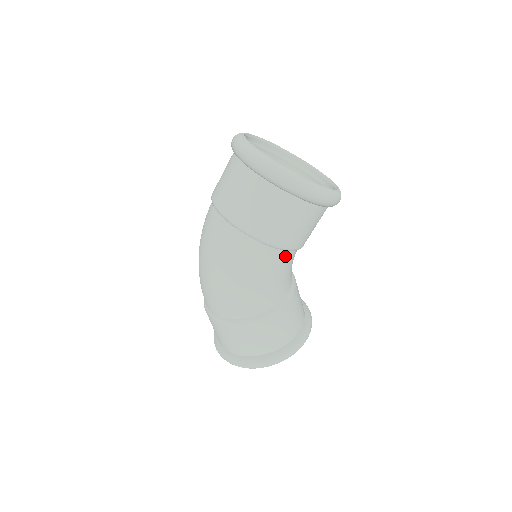
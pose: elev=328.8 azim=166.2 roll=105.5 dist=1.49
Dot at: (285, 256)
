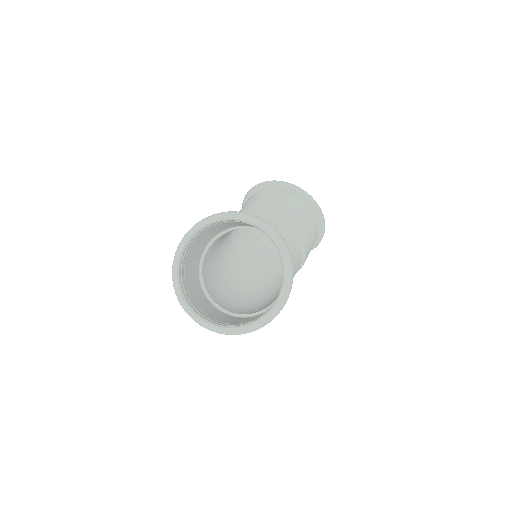
Dot at: occluded
